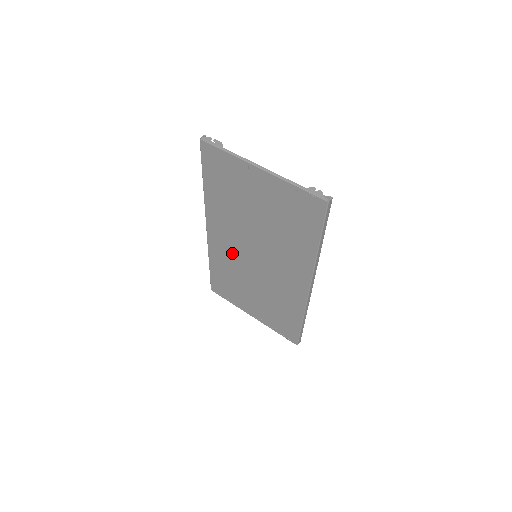
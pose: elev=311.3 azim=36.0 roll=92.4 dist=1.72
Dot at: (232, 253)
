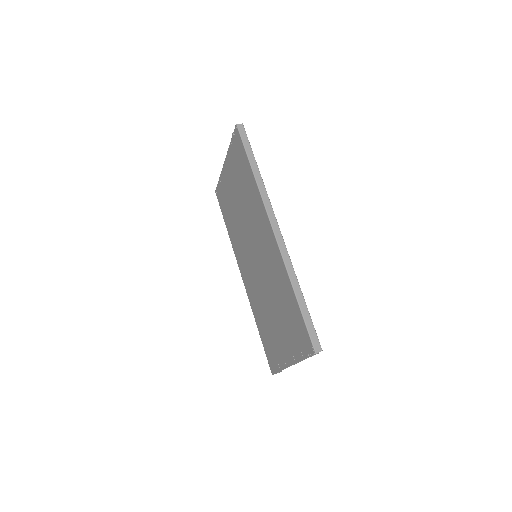
Dot at: (253, 280)
